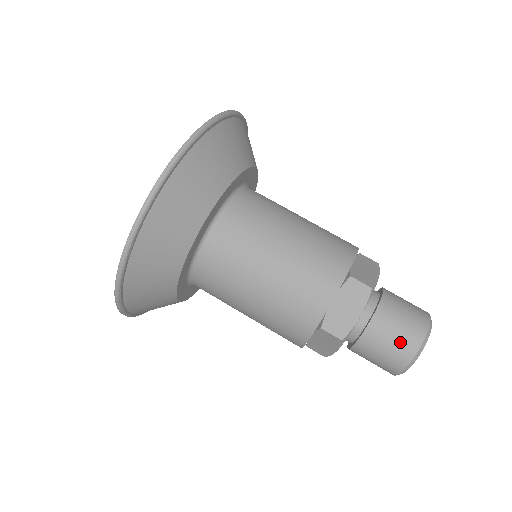
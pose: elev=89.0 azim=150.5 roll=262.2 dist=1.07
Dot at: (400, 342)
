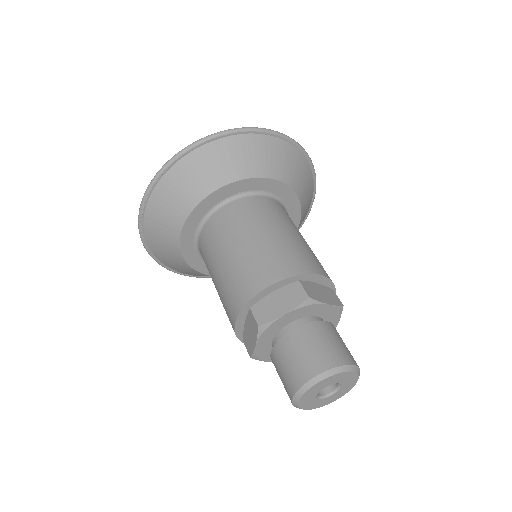
Dot at: (306, 359)
